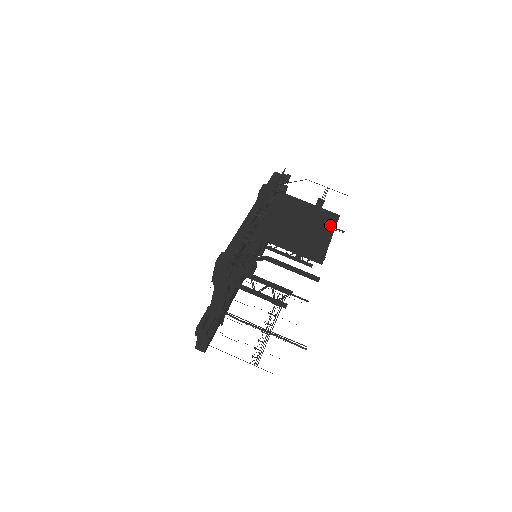
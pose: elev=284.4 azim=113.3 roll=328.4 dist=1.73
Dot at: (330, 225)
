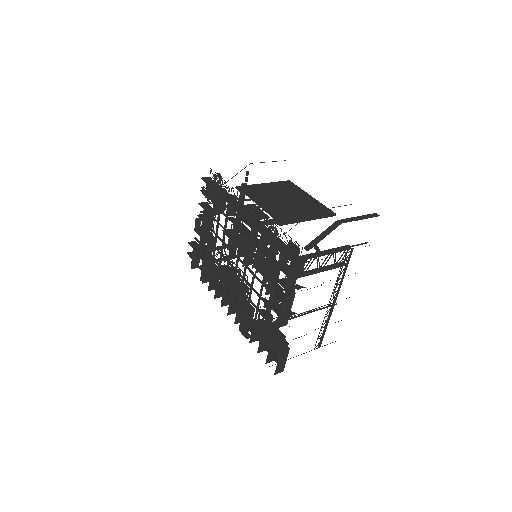
Dot at: (297, 189)
